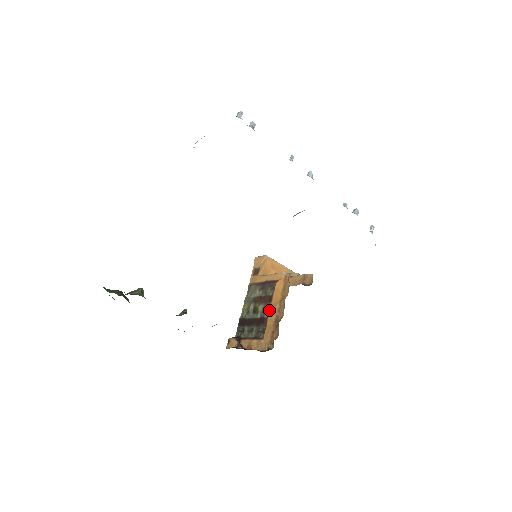
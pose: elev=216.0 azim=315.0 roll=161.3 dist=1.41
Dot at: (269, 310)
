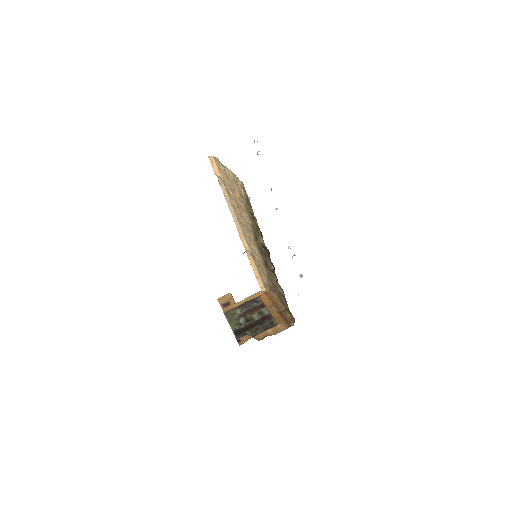
Dot at: (268, 309)
